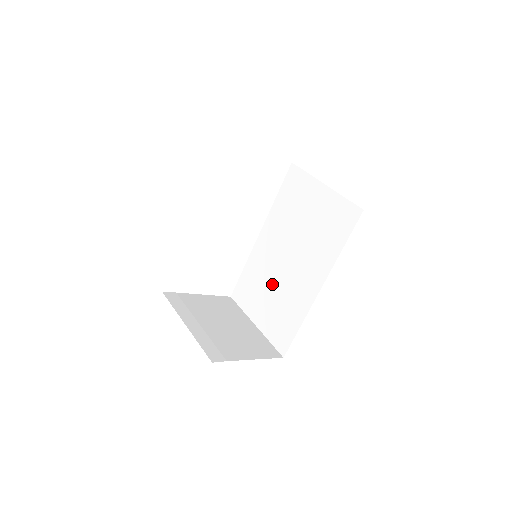
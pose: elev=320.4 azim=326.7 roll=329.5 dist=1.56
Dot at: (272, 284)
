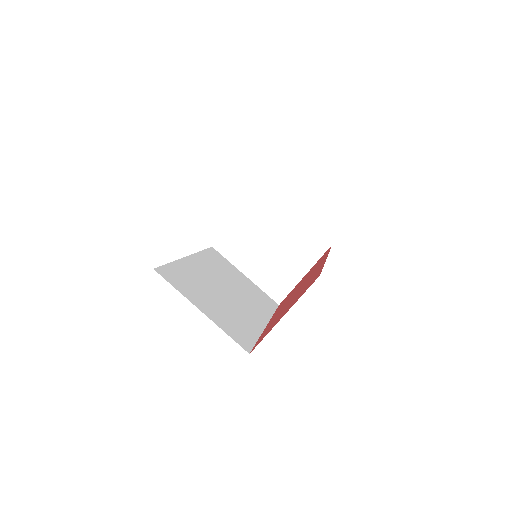
Dot at: occluded
